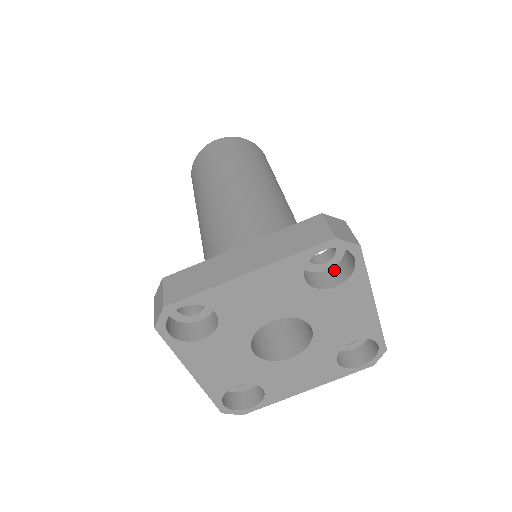
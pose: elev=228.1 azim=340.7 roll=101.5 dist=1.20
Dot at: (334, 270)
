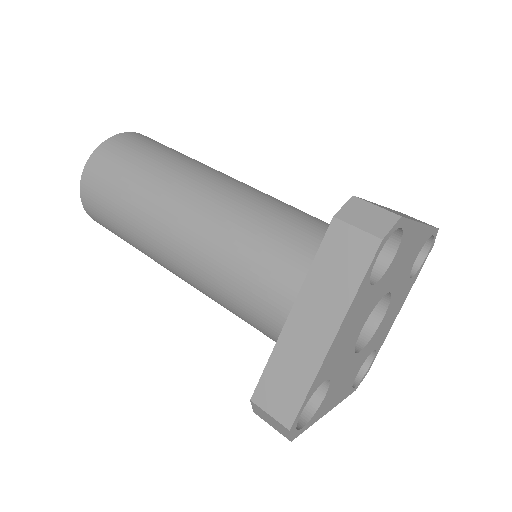
Dot at: occluded
